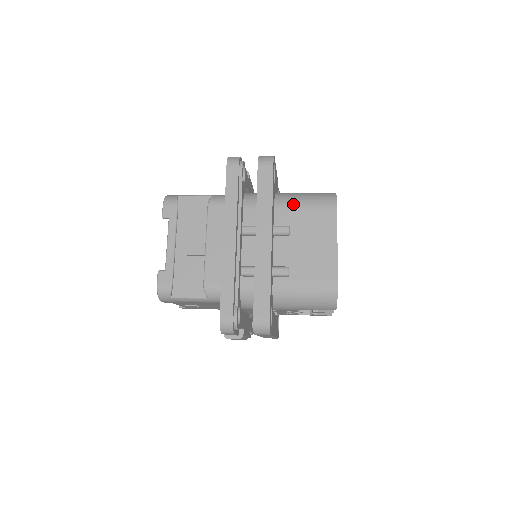
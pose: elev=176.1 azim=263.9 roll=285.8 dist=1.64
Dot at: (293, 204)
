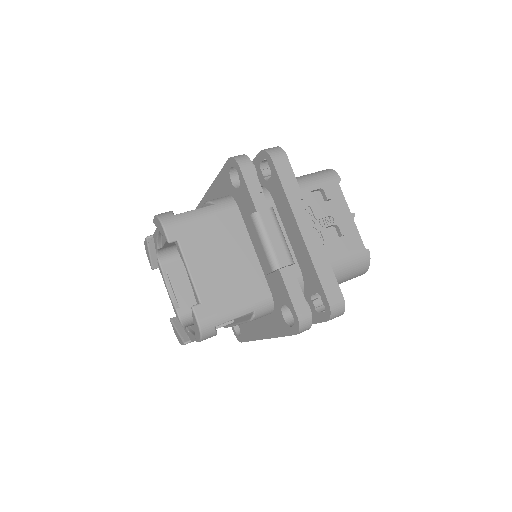
Dot at: occluded
